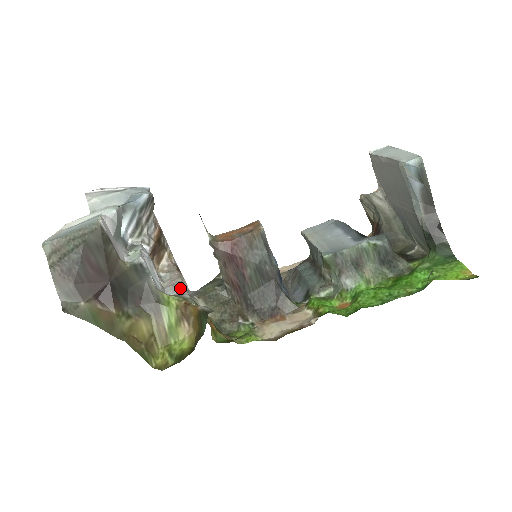
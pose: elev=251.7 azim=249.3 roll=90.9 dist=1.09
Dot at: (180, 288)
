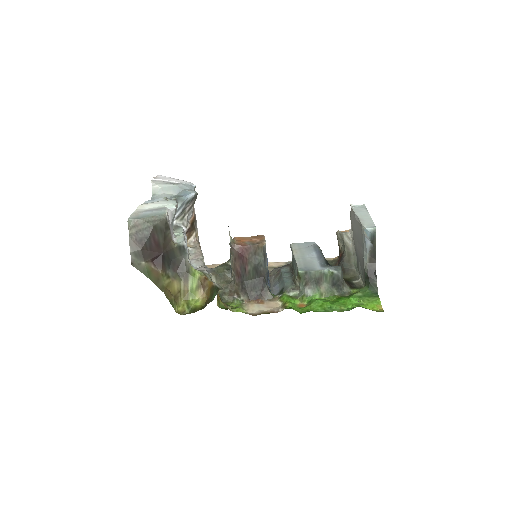
Dot at: (202, 264)
